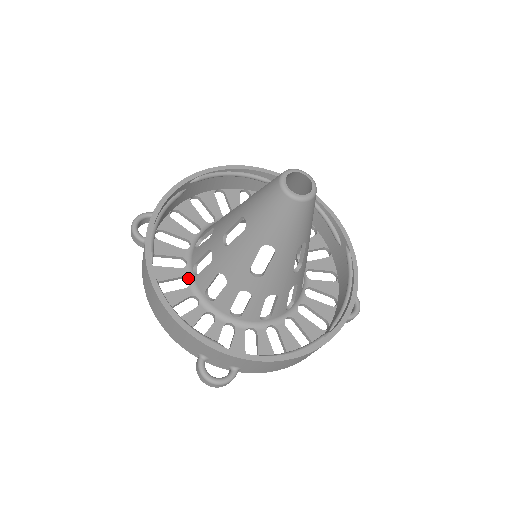
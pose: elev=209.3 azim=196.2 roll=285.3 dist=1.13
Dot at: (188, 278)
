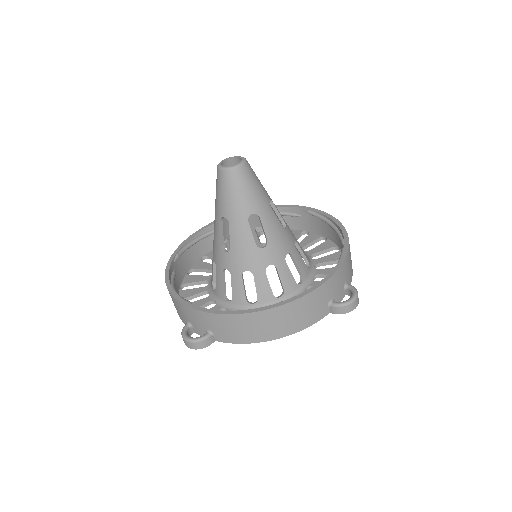
Dot at: (209, 281)
